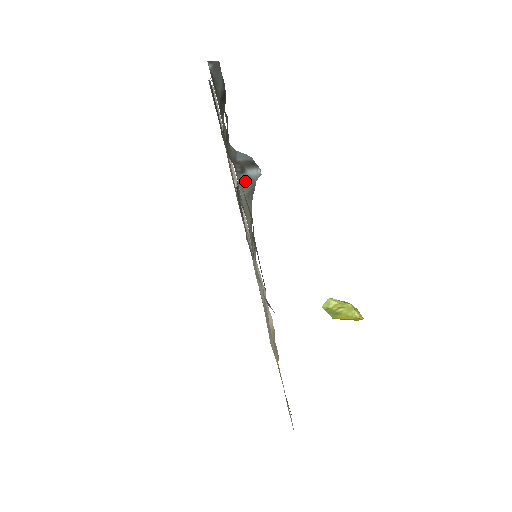
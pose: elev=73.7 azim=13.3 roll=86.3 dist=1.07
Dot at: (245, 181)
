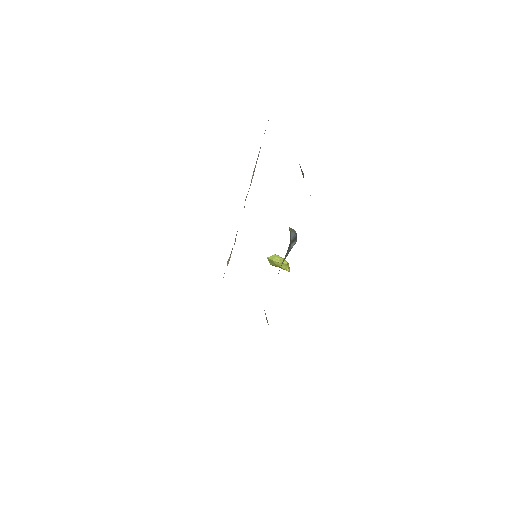
Dot at: (288, 253)
